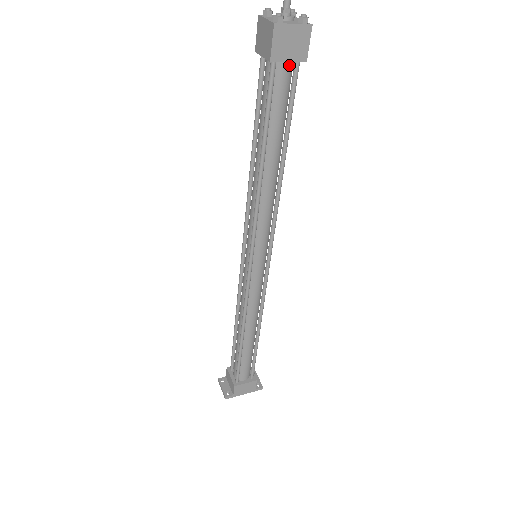
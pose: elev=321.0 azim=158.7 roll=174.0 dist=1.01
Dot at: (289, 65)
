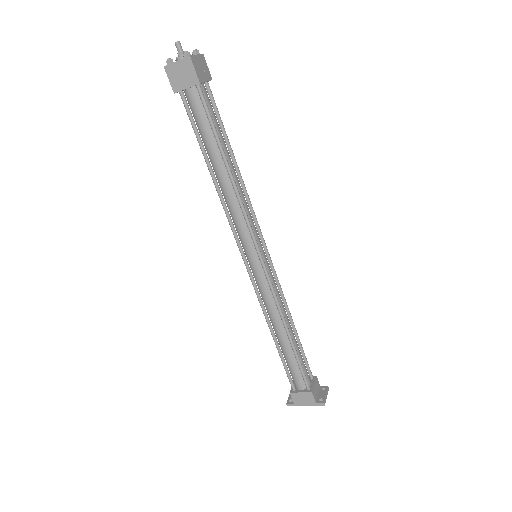
Dot at: (194, 90)
